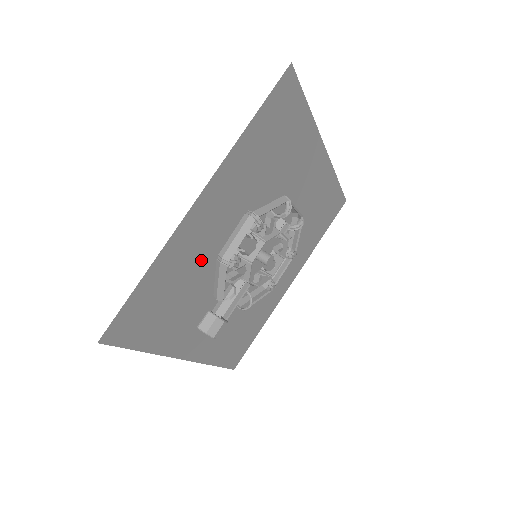
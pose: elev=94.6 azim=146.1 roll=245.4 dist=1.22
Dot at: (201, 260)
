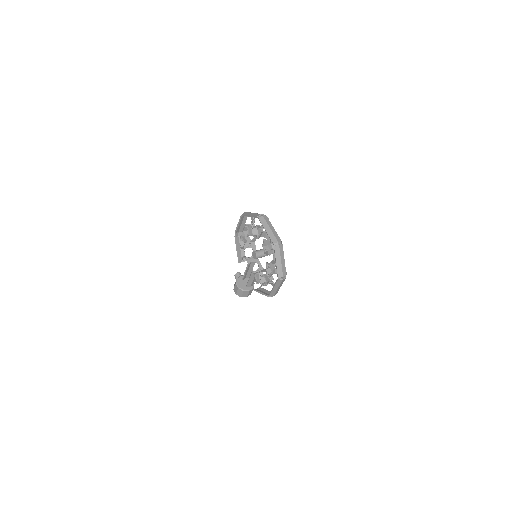
Dot at: occluded
